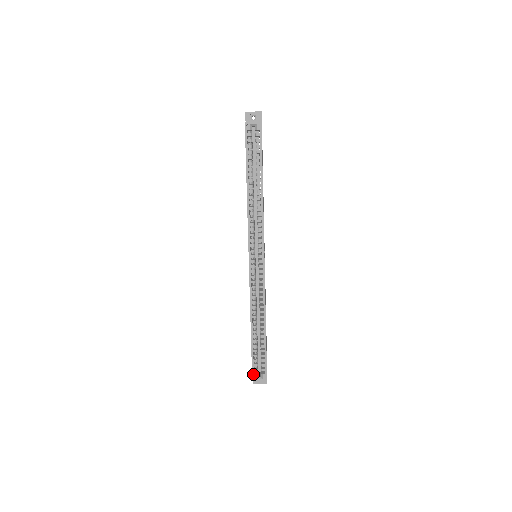
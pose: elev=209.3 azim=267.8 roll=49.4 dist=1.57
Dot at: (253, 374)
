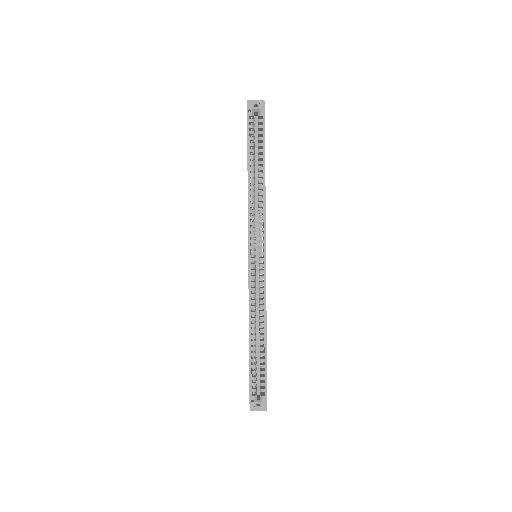
Dot at: (251, 395)
